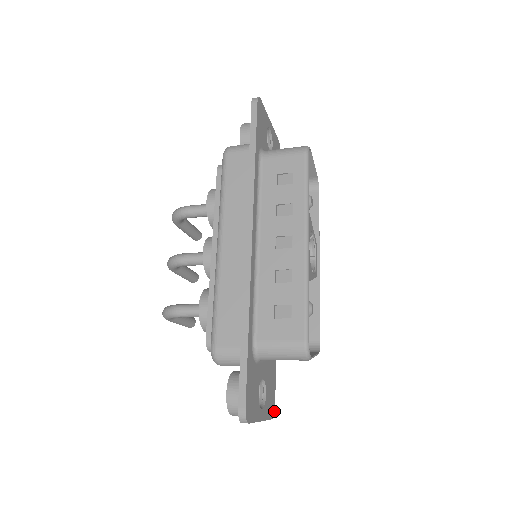
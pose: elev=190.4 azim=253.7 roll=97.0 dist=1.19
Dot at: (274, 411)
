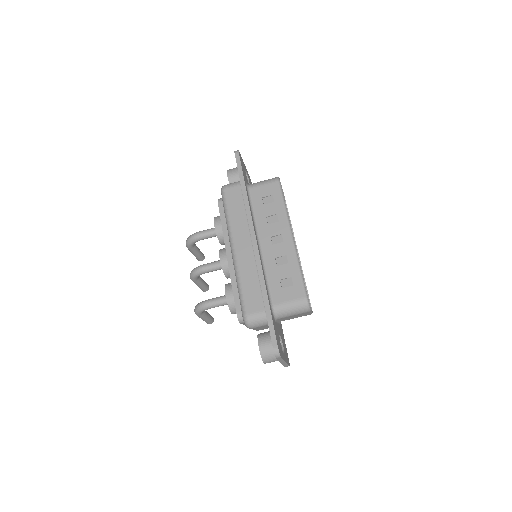
Dot at: occluded
